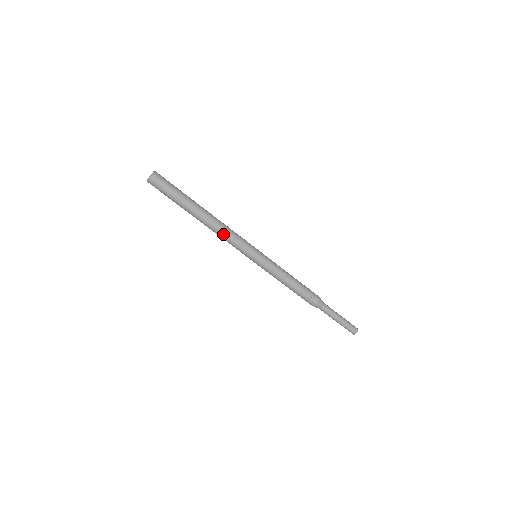
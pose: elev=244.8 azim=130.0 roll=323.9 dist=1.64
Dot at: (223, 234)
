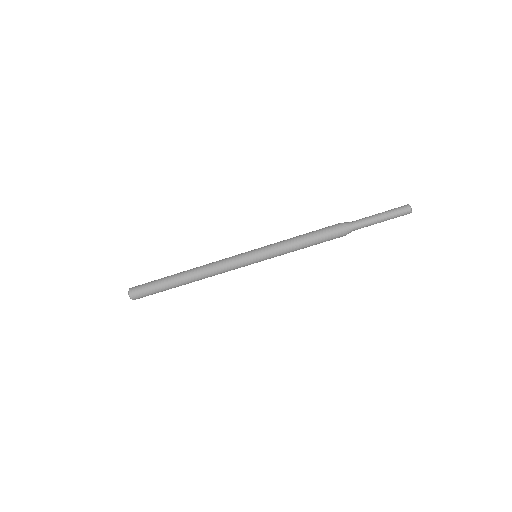
Dot at: (212, 266)
